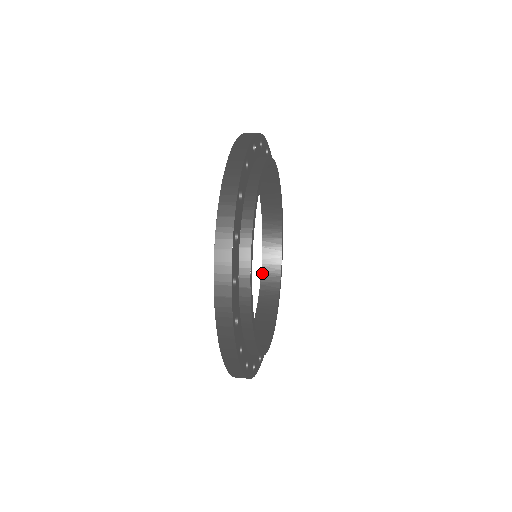
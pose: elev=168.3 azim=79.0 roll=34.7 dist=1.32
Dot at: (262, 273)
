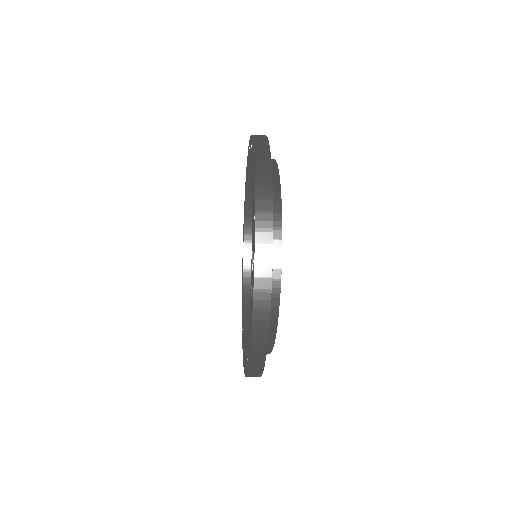
Dot at: (244, 260)
